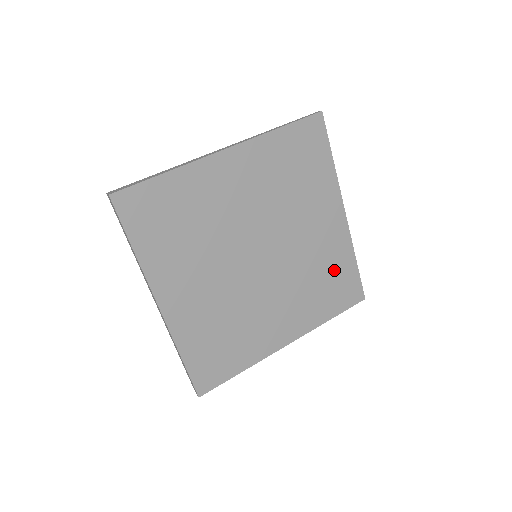
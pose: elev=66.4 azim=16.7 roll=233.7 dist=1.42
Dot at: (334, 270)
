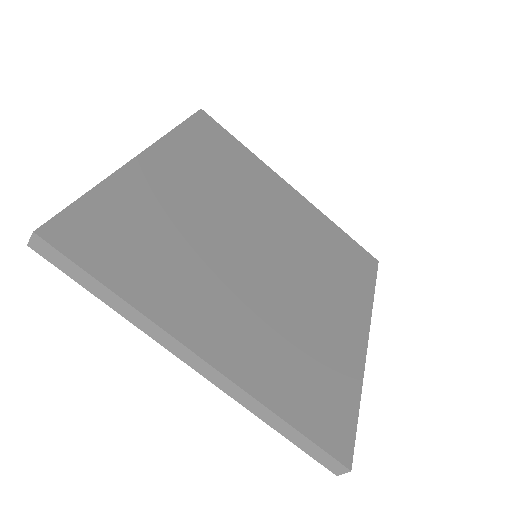
Dot at: (332, 243)
